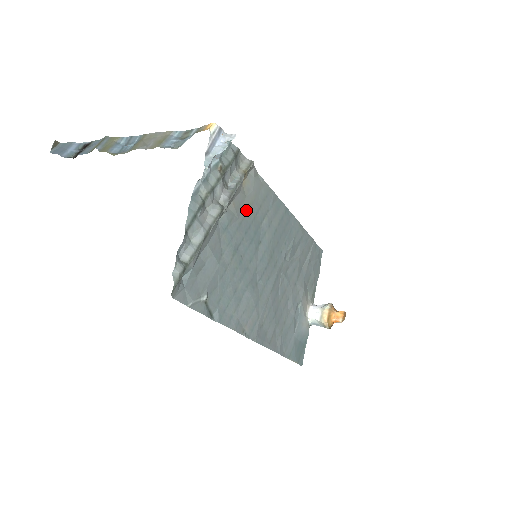
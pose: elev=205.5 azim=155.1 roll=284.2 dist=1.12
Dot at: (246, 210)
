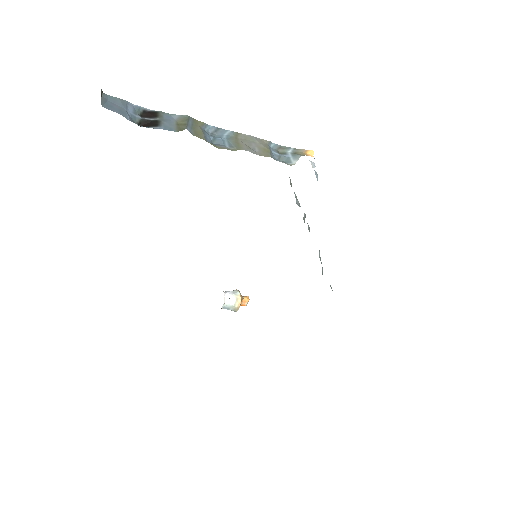
Dot at: occluded
